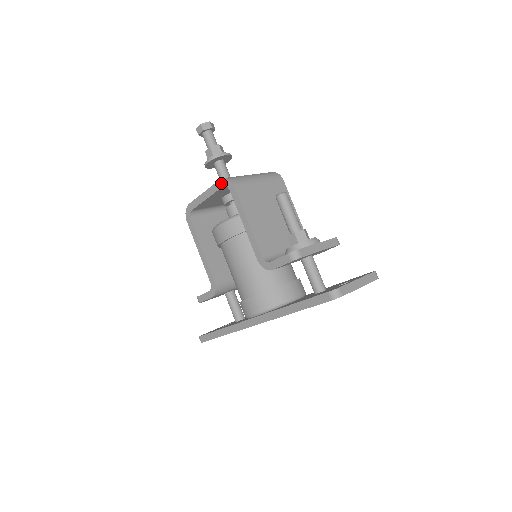
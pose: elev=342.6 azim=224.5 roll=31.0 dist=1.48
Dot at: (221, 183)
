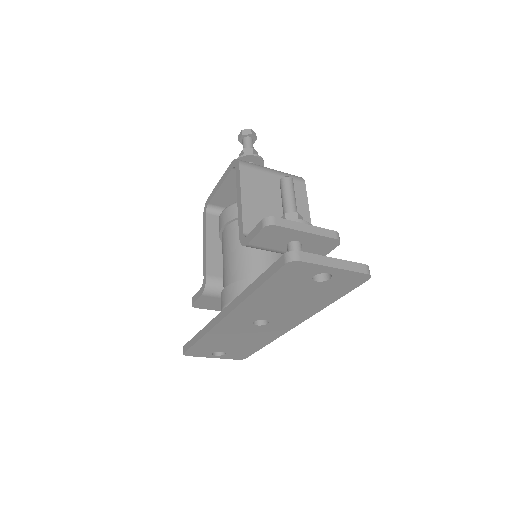
Dot at: (232, 165)
